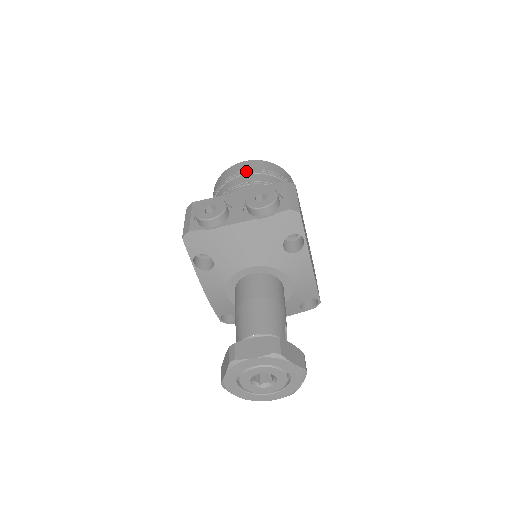
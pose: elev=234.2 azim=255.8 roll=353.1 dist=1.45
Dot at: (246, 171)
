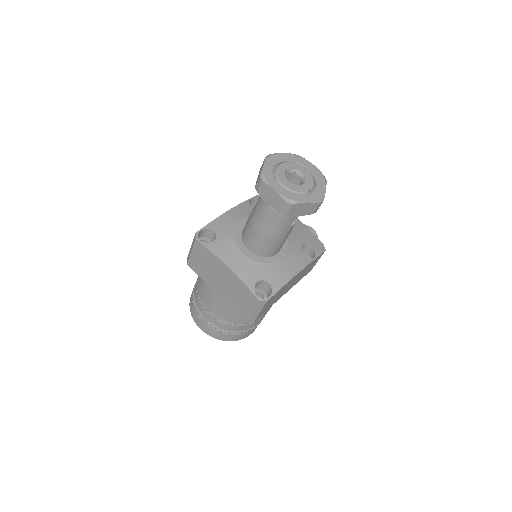
Dot at: occluded
